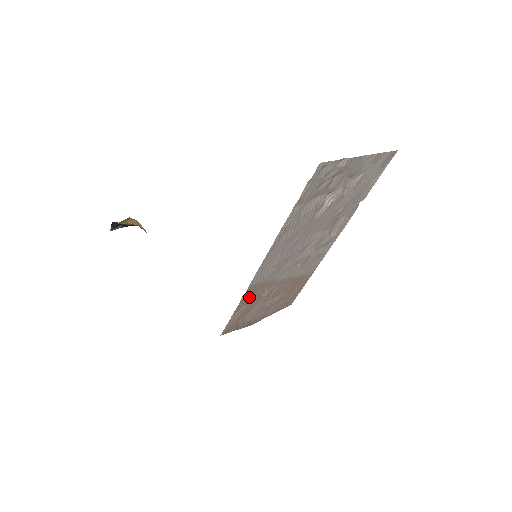
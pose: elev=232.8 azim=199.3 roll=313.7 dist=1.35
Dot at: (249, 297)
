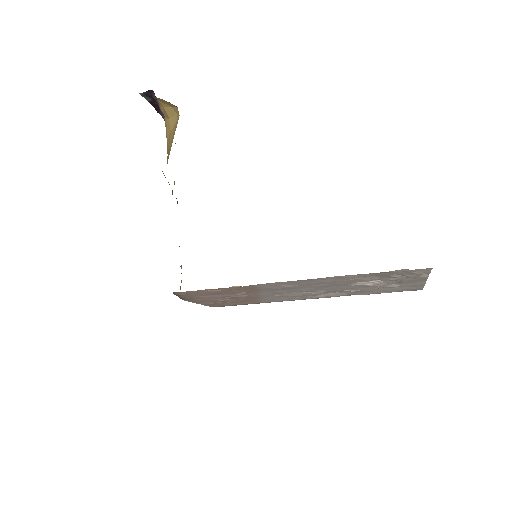
Dot at: (236, 289)
